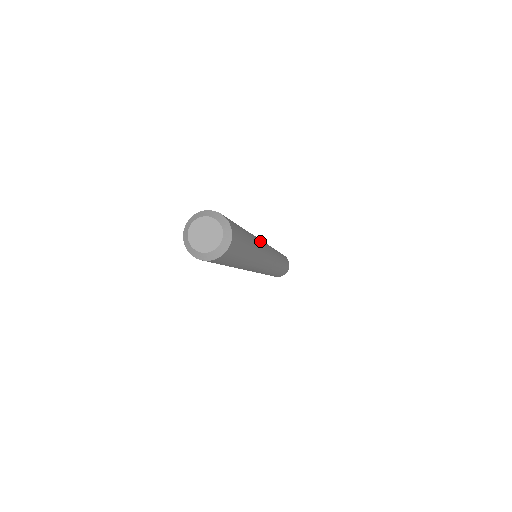
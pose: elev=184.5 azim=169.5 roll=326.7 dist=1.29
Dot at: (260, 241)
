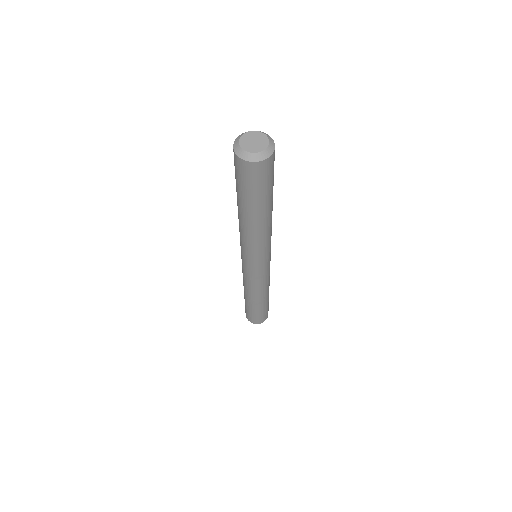
Dot at: occluded
